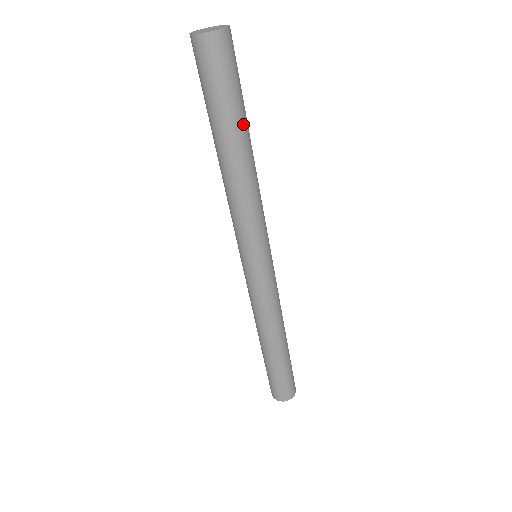
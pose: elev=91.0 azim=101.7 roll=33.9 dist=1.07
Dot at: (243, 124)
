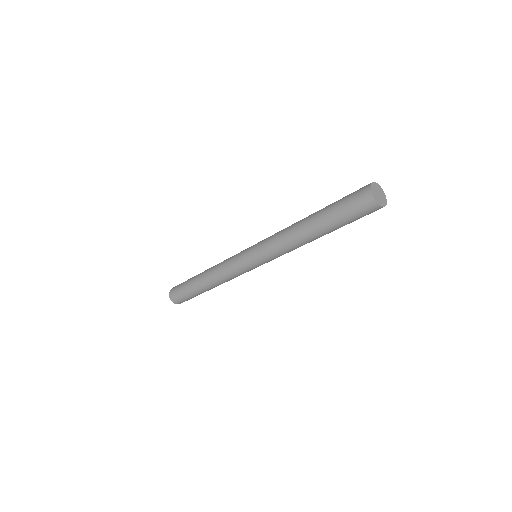
Dot at: occluded
